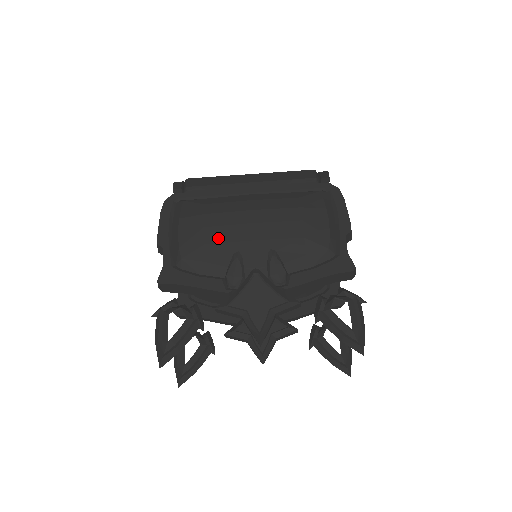
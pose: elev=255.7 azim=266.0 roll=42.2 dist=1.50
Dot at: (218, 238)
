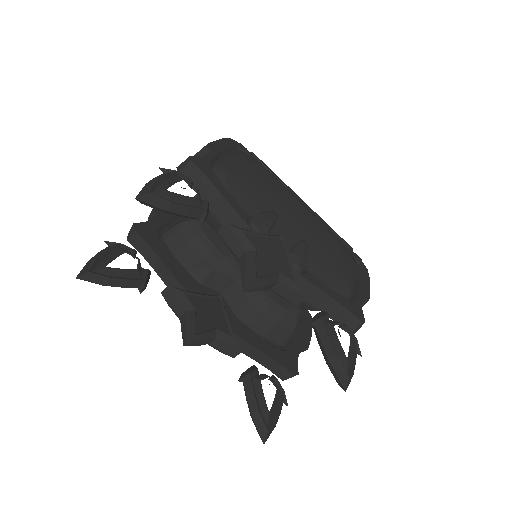
Dot at: (266, 190)
